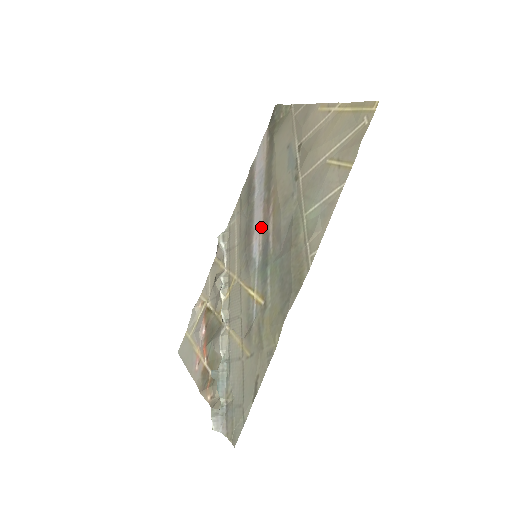
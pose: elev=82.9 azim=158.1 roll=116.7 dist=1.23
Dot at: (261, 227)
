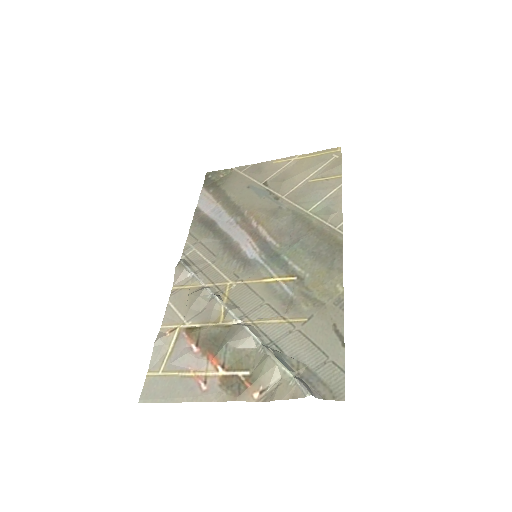
Dot at: (248, 237)
